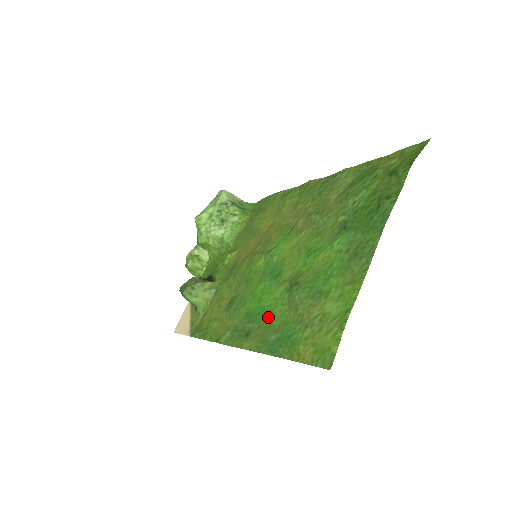
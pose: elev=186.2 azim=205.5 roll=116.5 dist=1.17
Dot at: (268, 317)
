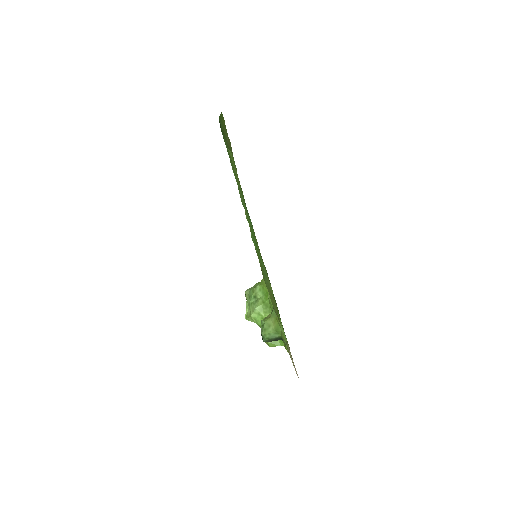
Dot at: occluded
